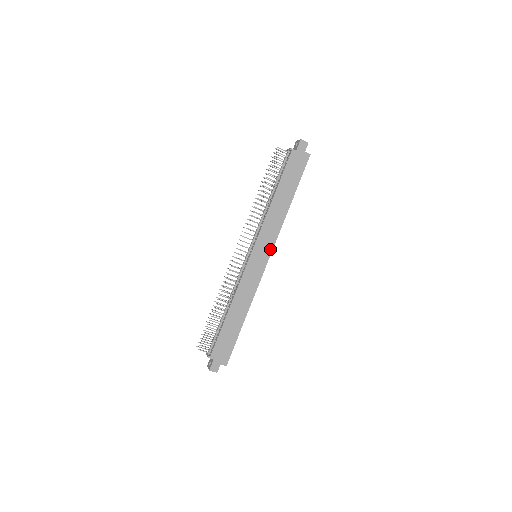
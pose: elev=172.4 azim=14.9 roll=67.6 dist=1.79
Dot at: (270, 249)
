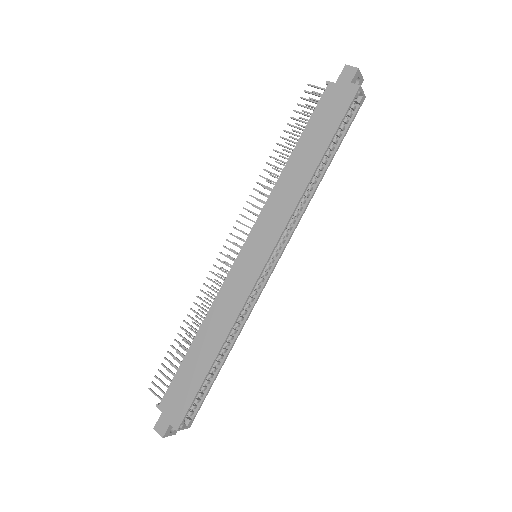
Dot at: (272, 243)
